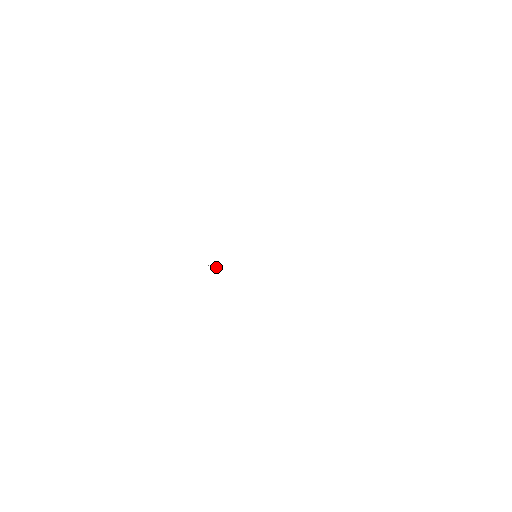
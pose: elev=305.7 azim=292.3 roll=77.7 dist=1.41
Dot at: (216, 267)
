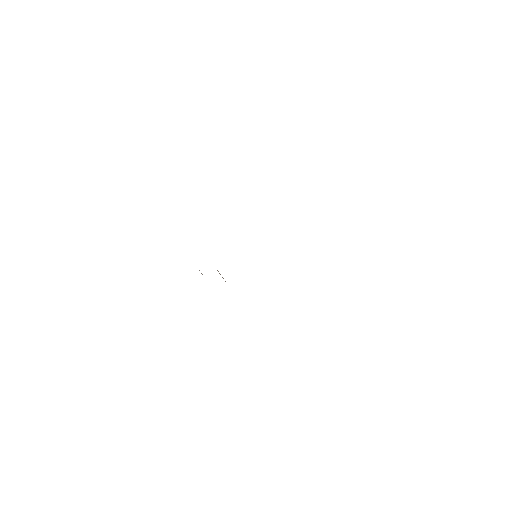
Dot at: occluded
